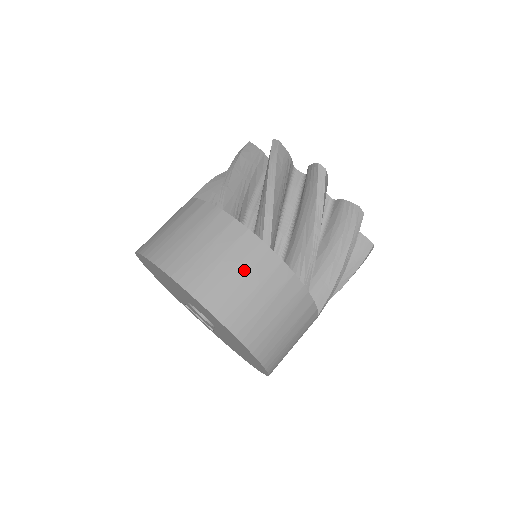
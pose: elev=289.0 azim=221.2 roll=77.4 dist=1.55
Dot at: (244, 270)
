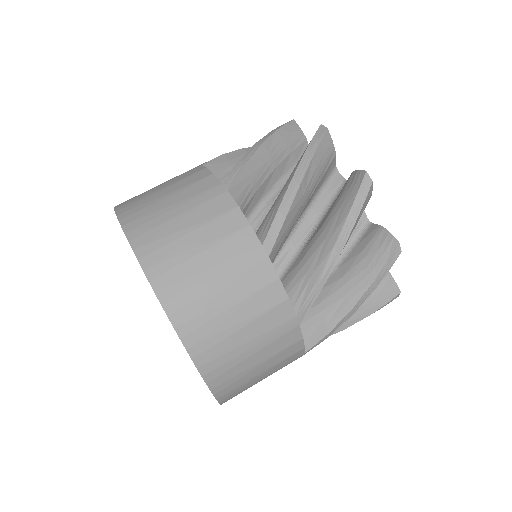
Dot at: (261, 343)
